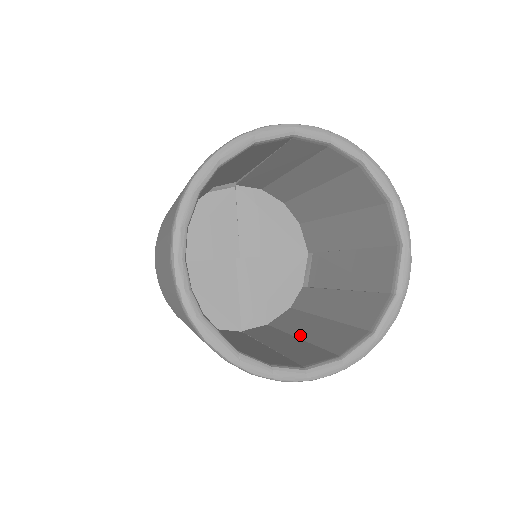
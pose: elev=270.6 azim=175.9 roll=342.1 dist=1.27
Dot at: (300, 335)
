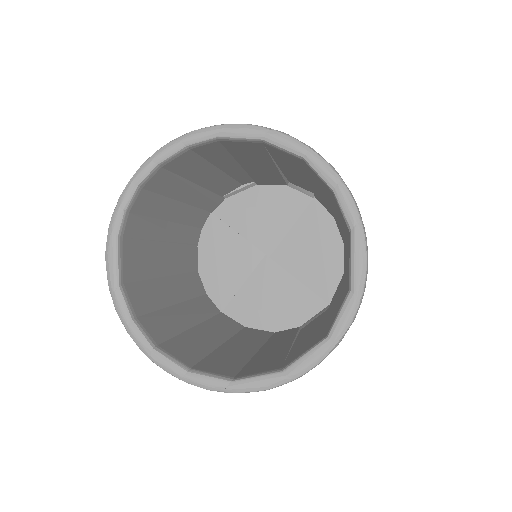
Dot at: (226, 344)
